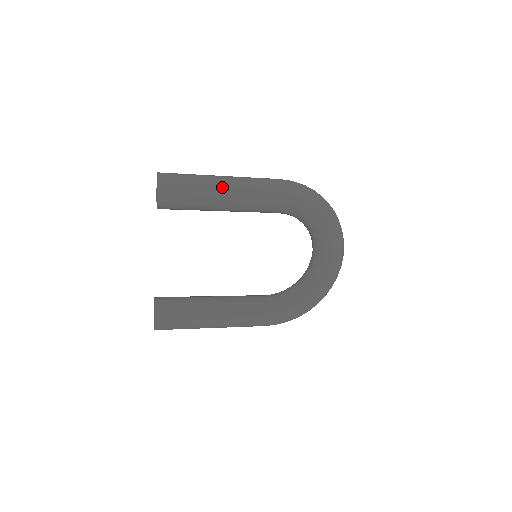
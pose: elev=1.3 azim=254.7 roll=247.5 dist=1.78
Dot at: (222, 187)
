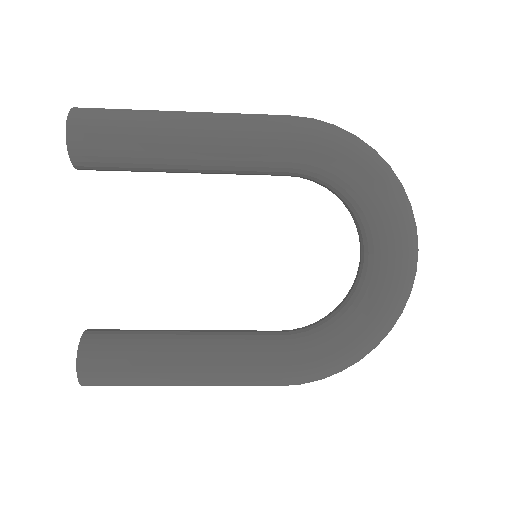
Dot at: (179, 122)
